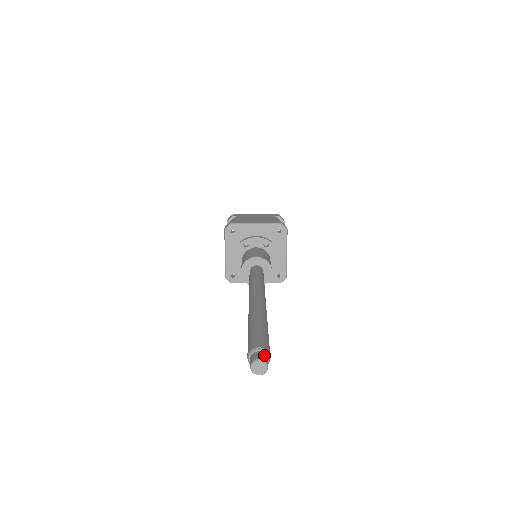
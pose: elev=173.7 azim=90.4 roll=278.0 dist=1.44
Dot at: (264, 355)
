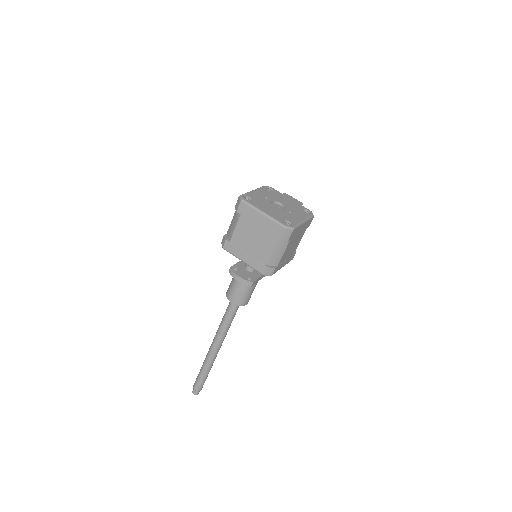
Dot at: (196, 392)
